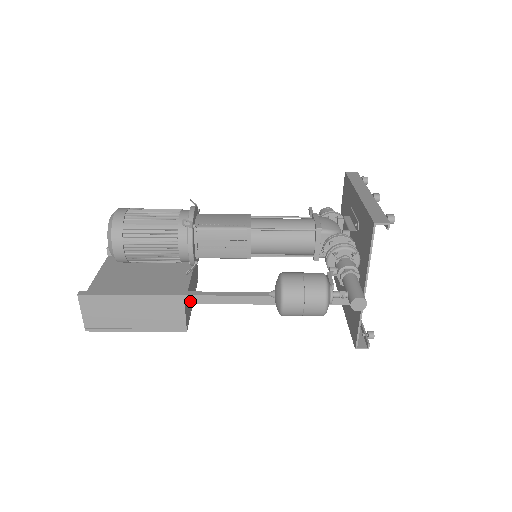
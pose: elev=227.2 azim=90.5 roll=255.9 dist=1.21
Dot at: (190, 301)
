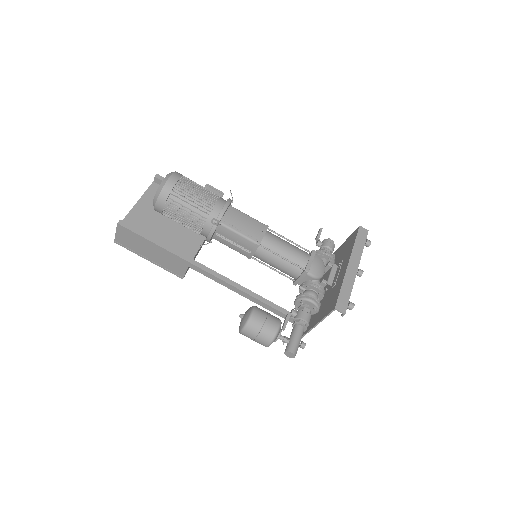
Dot at: (193, 267)
